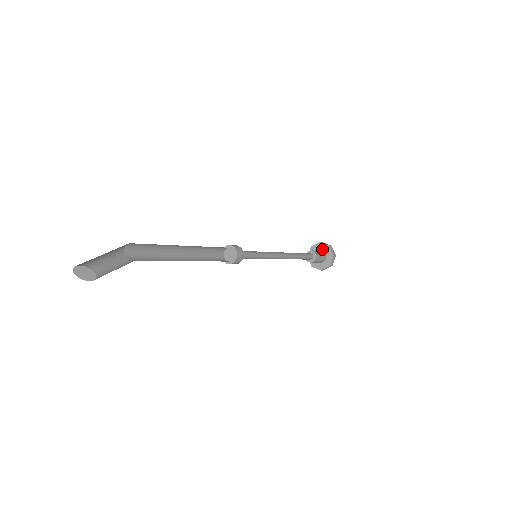
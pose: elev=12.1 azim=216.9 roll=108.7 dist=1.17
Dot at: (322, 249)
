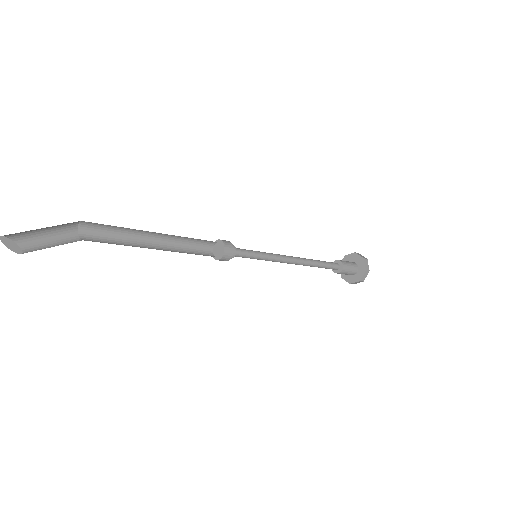
Dot at: (356, 260)
